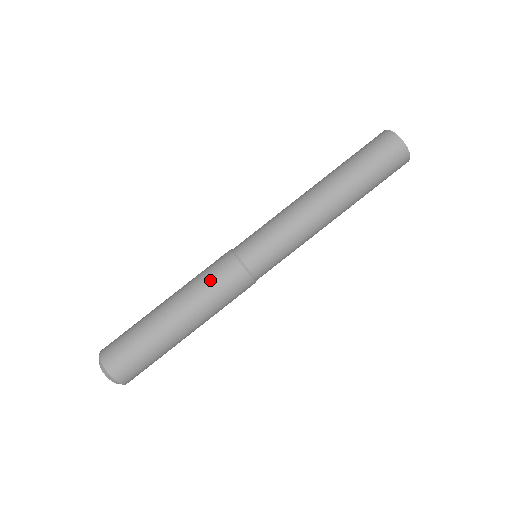
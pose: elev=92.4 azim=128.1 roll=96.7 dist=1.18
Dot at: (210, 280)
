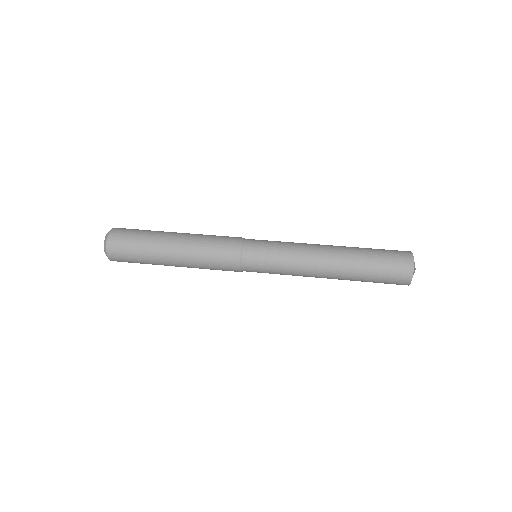
Dot at: (216, 236)
